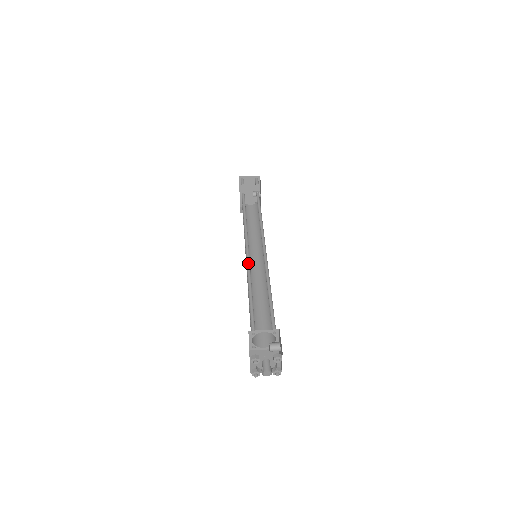
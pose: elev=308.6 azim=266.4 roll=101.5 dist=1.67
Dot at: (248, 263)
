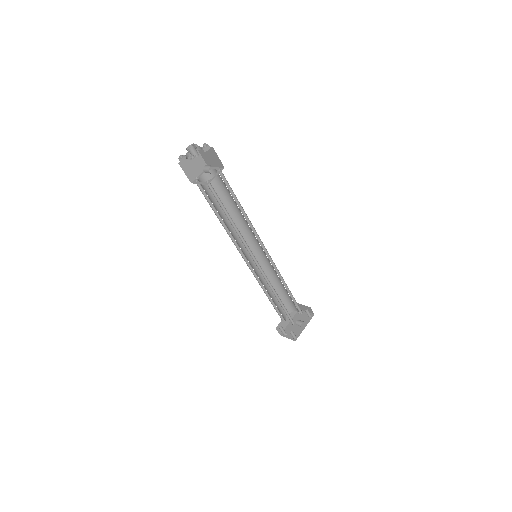
Dot at: (247, 238)
